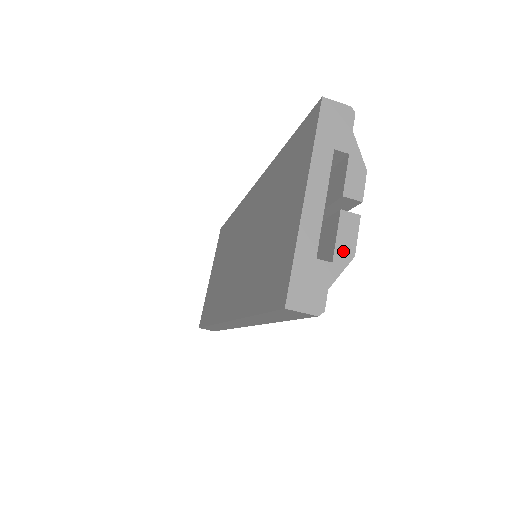
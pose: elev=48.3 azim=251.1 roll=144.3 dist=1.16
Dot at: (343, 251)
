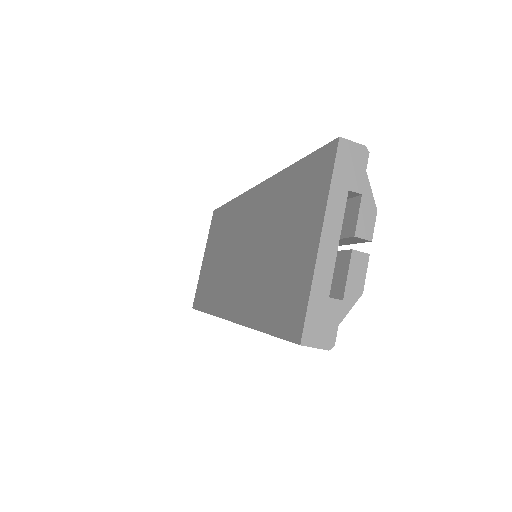
Dot at: (353, 289)
